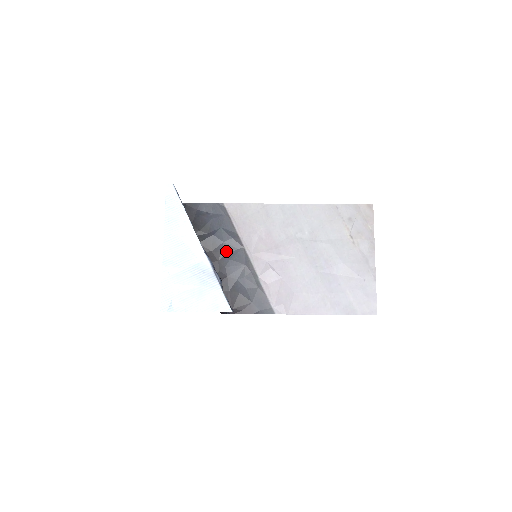
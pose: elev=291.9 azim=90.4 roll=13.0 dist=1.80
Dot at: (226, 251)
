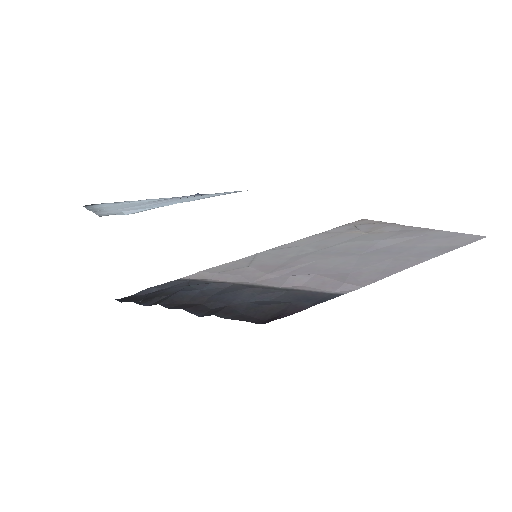
Dot at: (209, 294)
